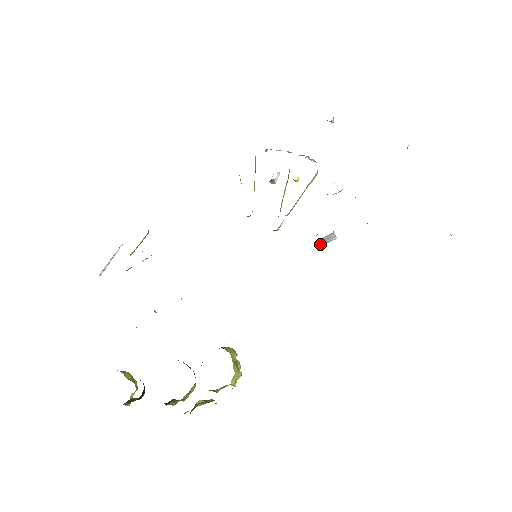
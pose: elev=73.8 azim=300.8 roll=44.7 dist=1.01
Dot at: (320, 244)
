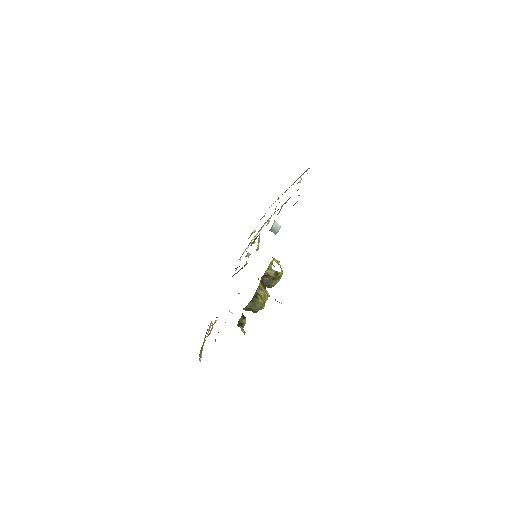
Dot at: (277, 232)
